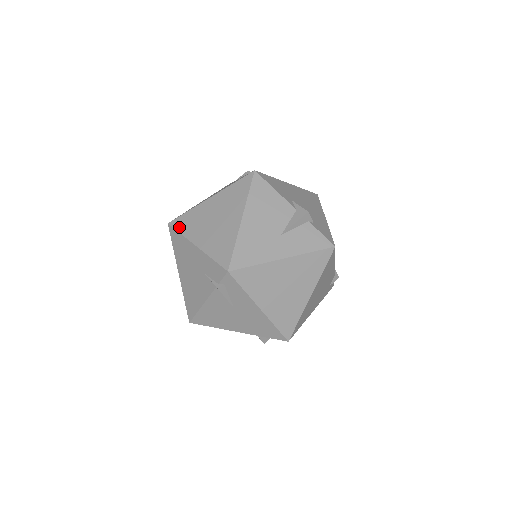
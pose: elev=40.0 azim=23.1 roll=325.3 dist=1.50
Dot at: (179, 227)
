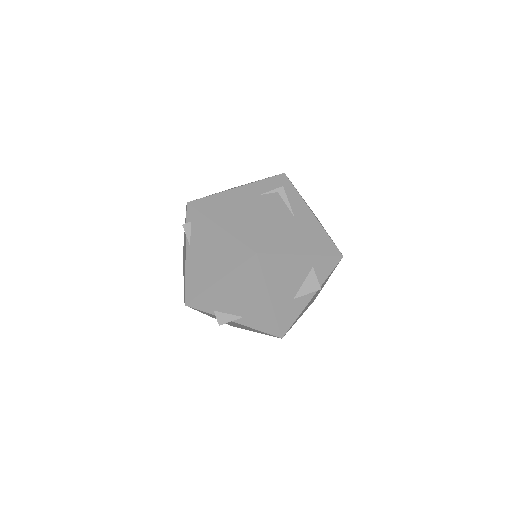
Dot at: (204, 197)
